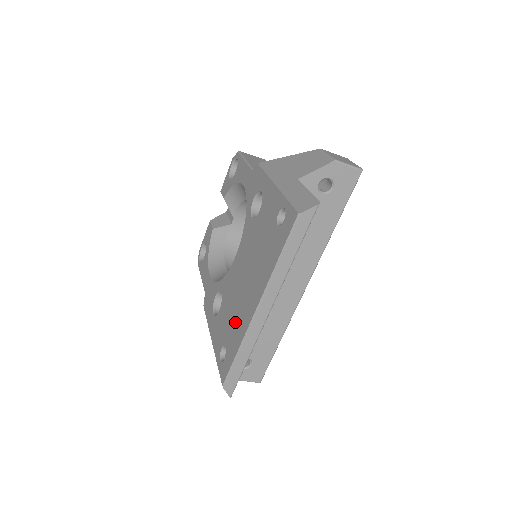
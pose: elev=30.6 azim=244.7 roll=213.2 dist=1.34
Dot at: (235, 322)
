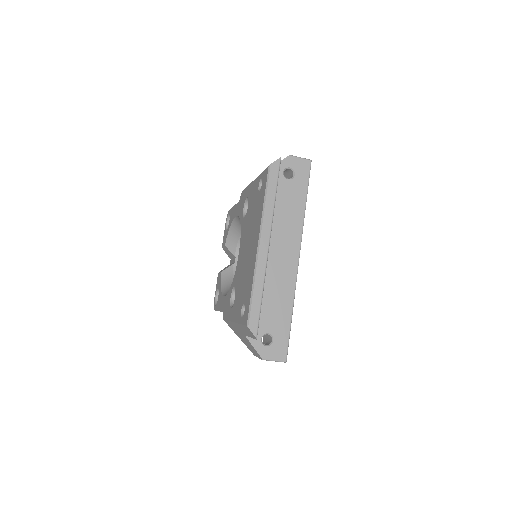
Dot at: (247, 278)
